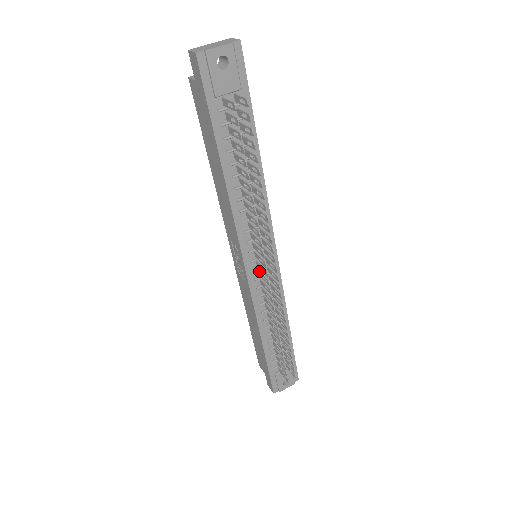
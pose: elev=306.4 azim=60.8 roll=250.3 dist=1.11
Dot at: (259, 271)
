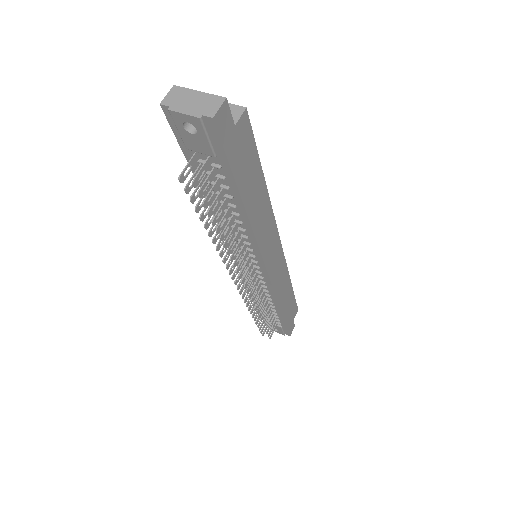
Dot at: (246, 270)
